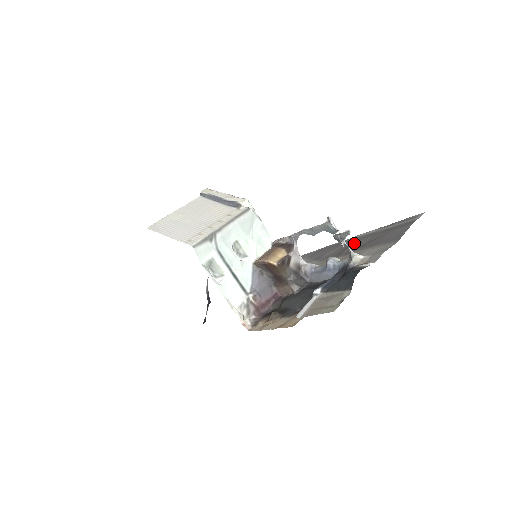
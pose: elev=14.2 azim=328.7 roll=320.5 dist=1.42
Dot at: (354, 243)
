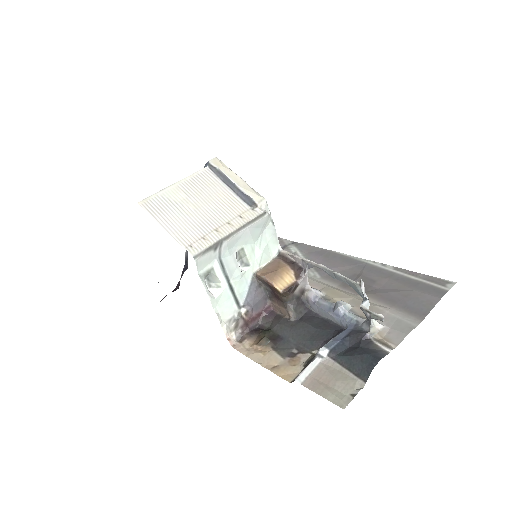
Dot at: (367, 276)
